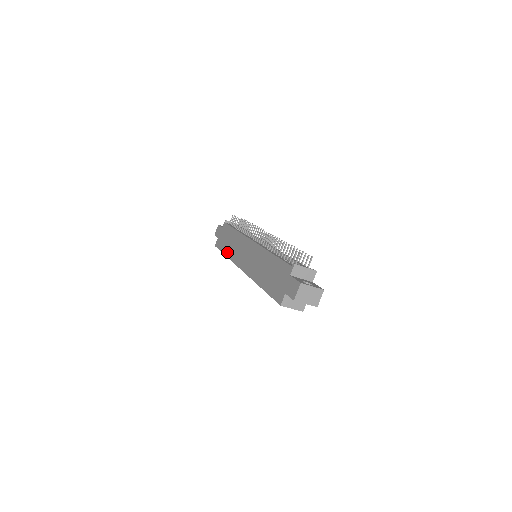
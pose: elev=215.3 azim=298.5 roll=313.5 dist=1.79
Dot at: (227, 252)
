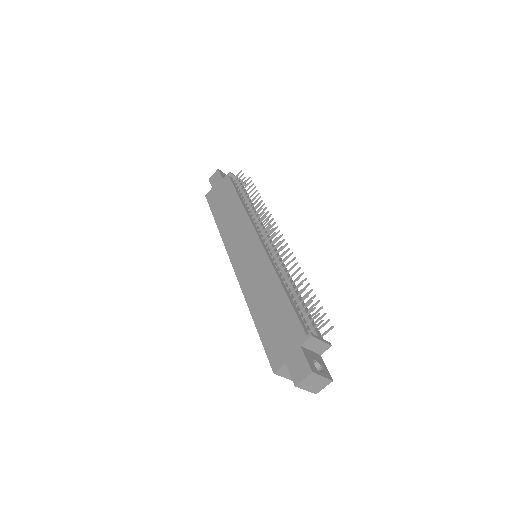
Dot at: (220, 222)
